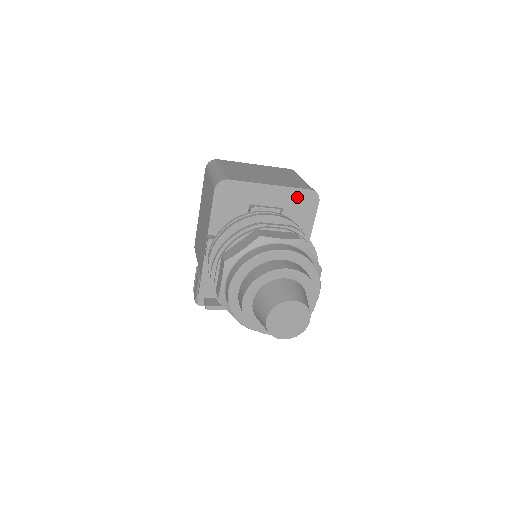
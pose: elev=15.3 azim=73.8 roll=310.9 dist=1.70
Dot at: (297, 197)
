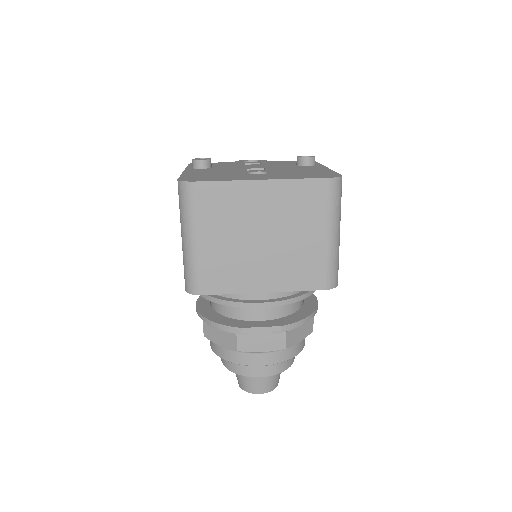
Dot at: occluded
